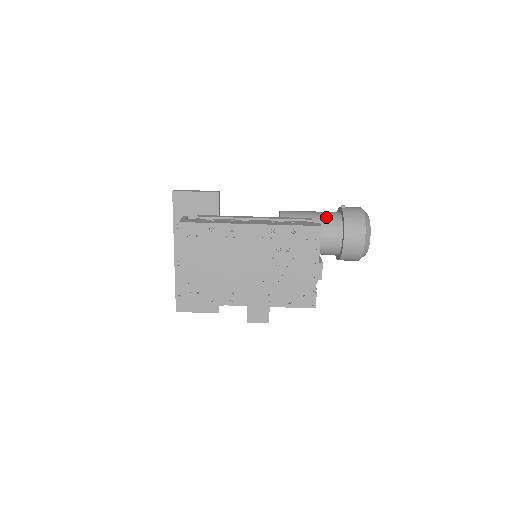
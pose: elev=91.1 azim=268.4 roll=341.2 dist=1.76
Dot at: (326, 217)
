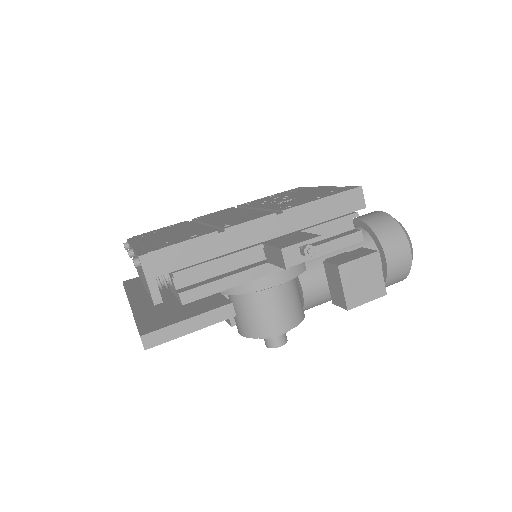
Dot at: occluded
